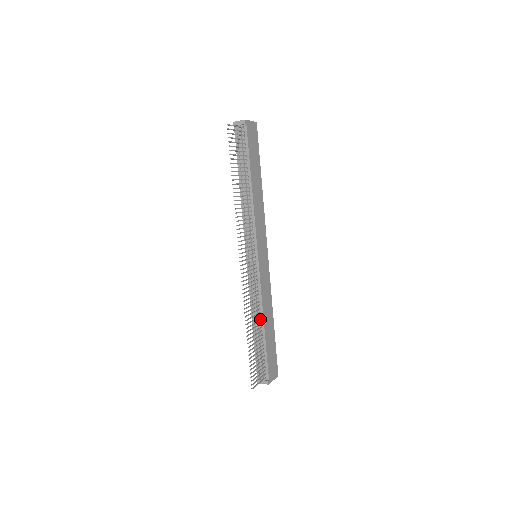
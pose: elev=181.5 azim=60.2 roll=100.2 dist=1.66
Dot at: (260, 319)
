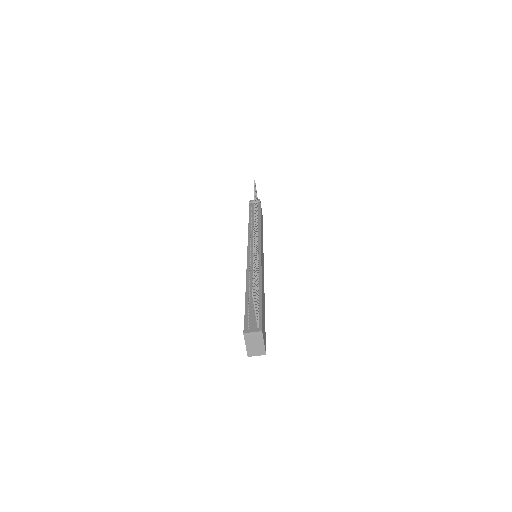
Dot at: occluded
